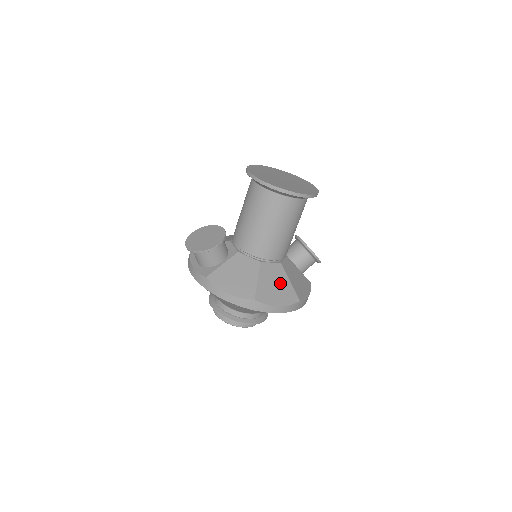
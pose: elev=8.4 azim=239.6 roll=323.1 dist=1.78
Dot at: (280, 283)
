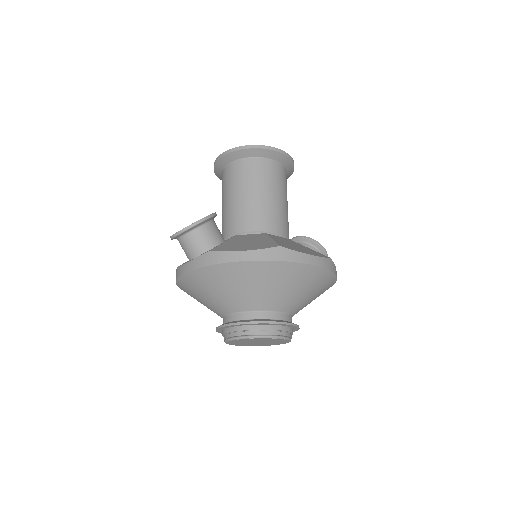
Dot at: (298, 246)
